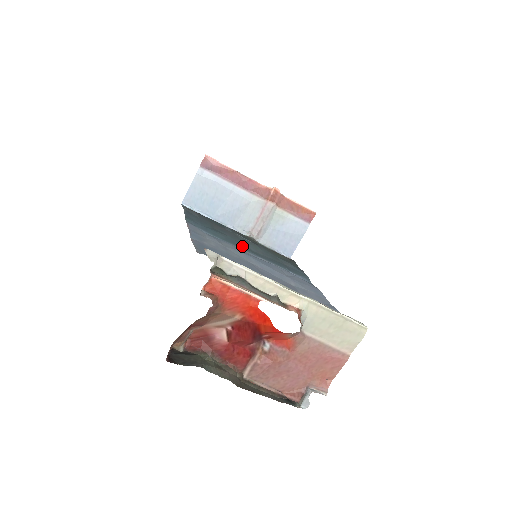
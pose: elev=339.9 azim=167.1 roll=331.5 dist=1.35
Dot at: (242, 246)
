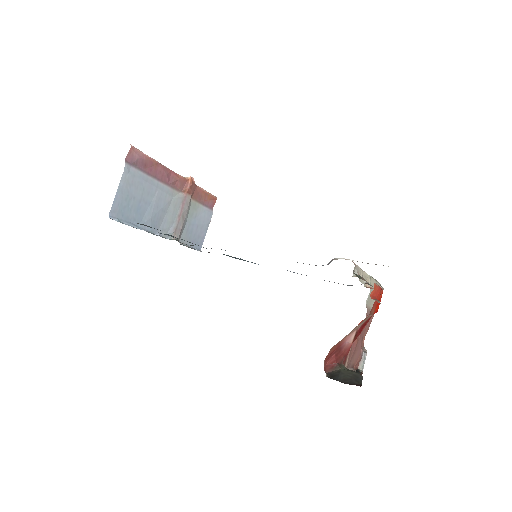
Dot at: occluded
